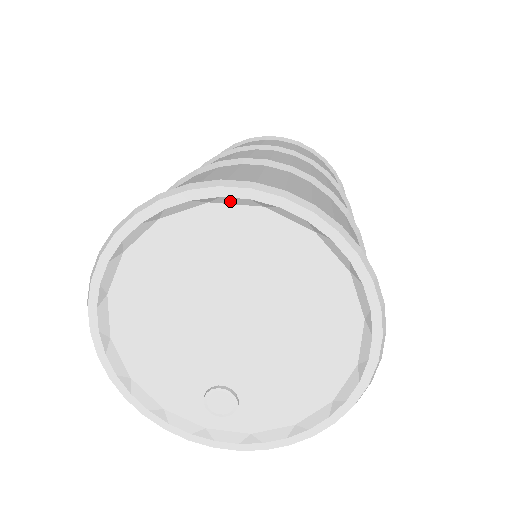
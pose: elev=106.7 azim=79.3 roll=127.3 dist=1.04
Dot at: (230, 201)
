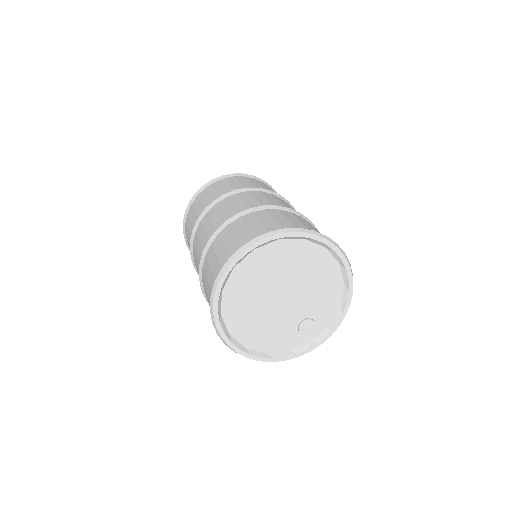
Dot at: (241, 260)
